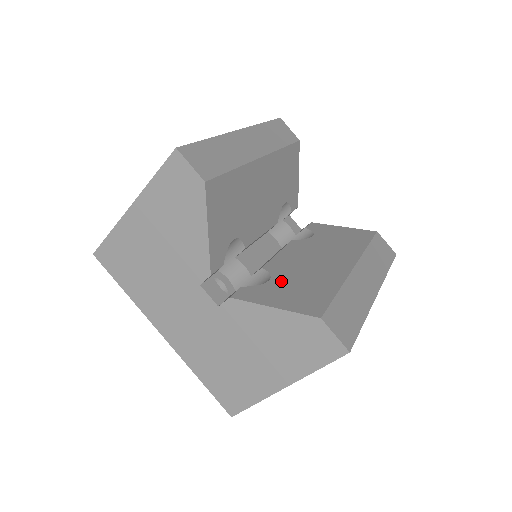
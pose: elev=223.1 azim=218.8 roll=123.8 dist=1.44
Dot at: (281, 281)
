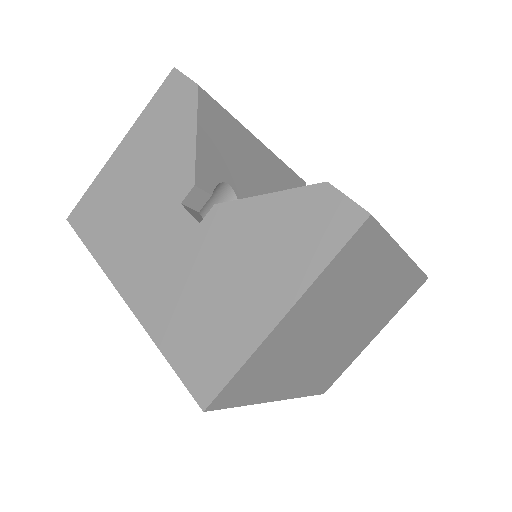
Dot at: occluded
